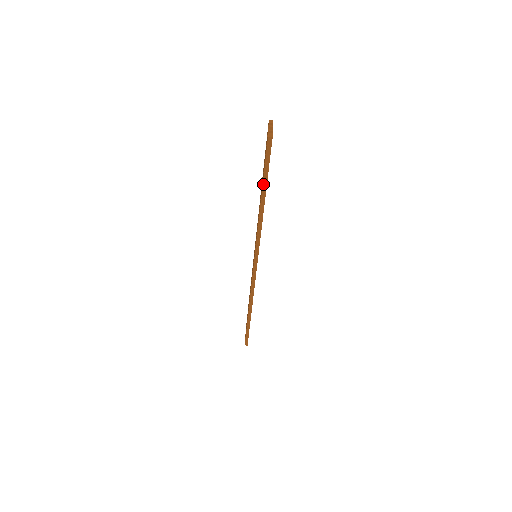
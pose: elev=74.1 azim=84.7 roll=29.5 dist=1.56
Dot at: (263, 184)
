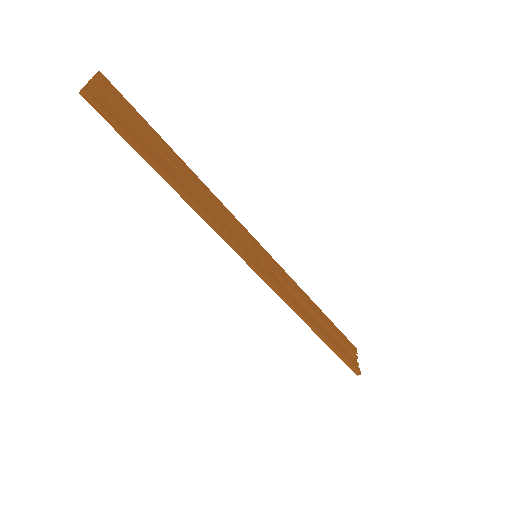
Dot at: (145, 159)
